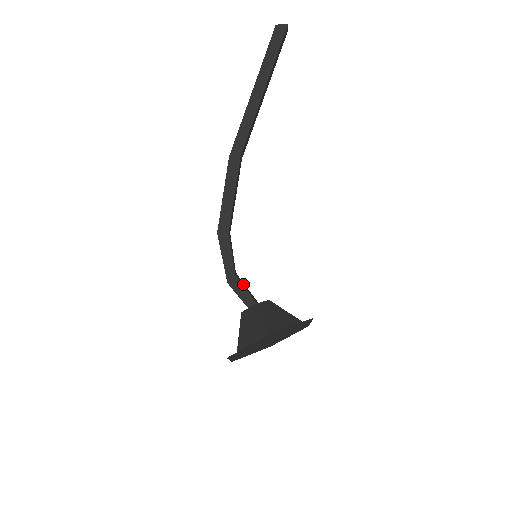
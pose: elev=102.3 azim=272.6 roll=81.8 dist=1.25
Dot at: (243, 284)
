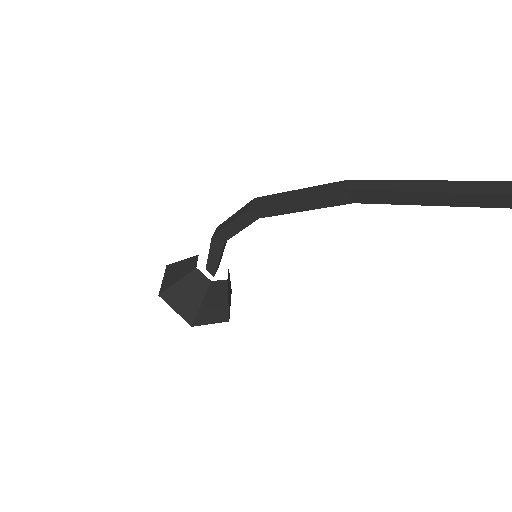
Dot at: occluded
